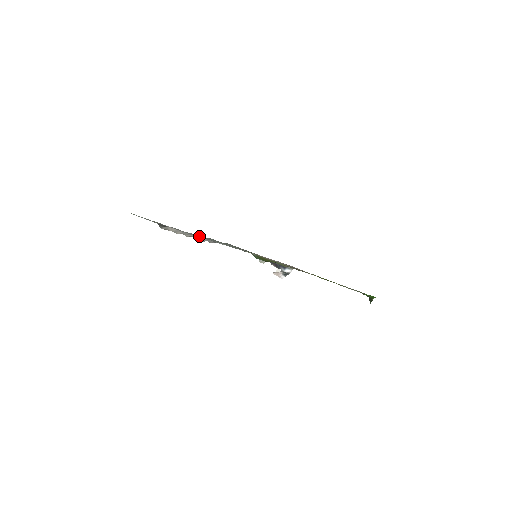
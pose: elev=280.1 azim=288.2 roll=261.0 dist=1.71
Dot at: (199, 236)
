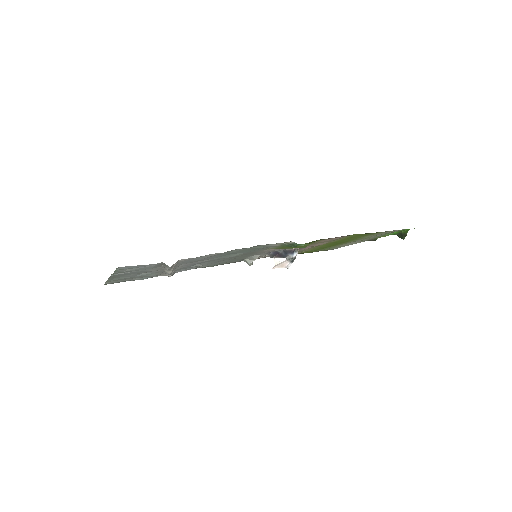
Dot at: (209, 257)
